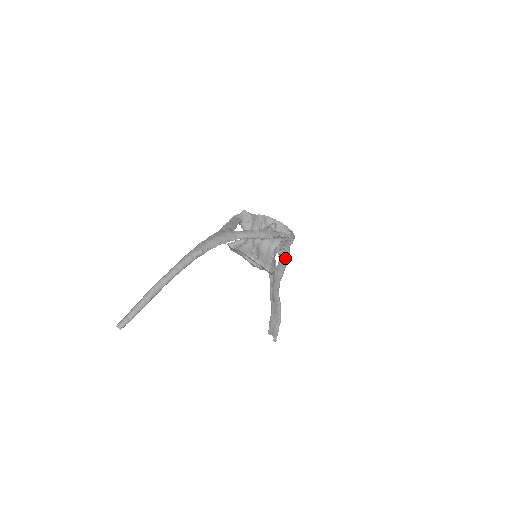
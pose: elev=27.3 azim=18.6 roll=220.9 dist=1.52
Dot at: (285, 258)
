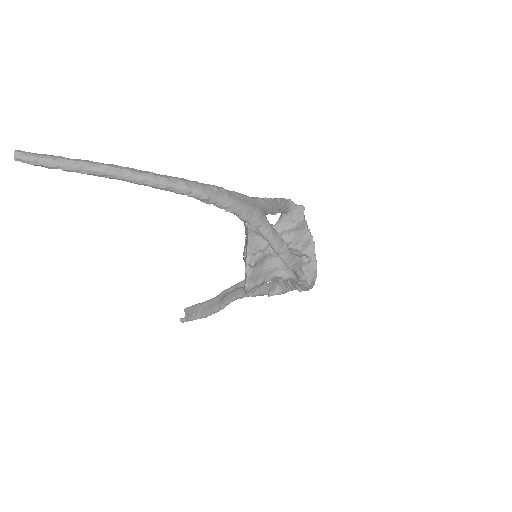
Dot at: (277, 290)
